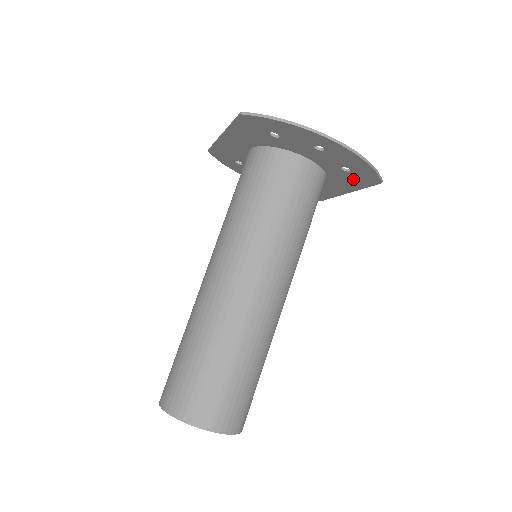
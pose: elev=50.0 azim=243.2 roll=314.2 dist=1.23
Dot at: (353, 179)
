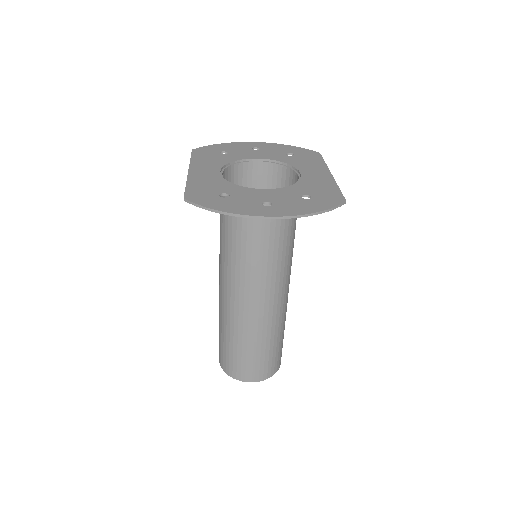
Dot at: (321, 193)
